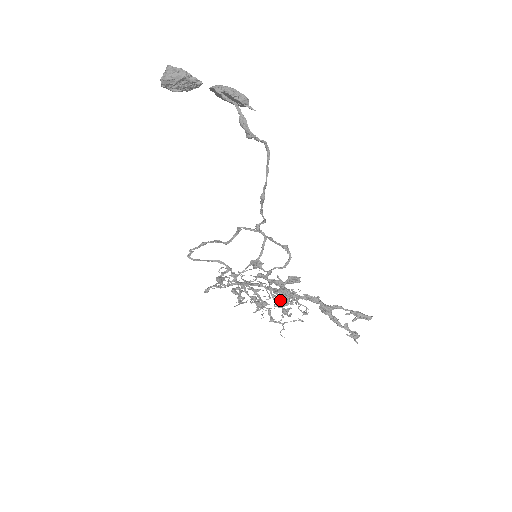
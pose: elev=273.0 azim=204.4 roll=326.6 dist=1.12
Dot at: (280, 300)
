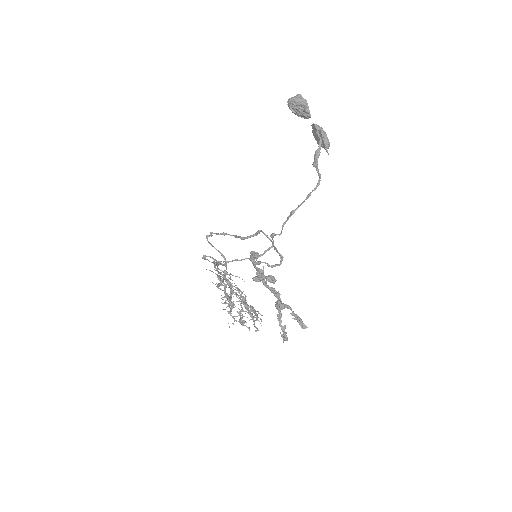
Dot at: (255, 276)
